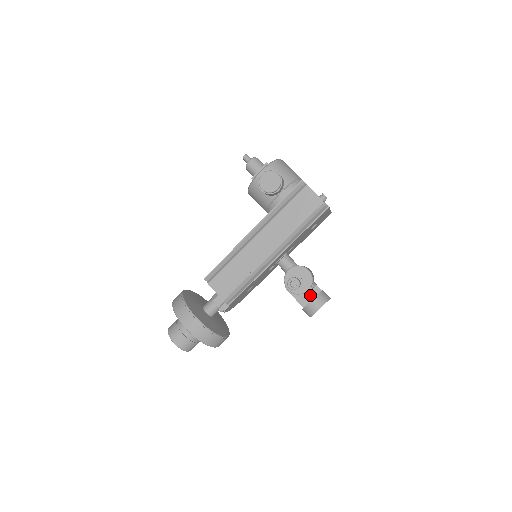
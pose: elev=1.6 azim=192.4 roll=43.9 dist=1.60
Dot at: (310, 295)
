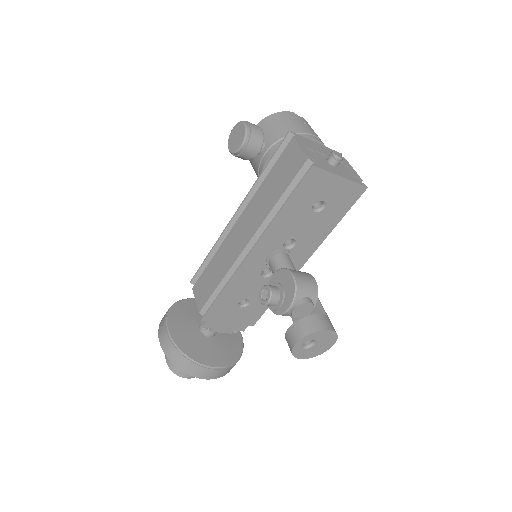
Dot at: occluded
